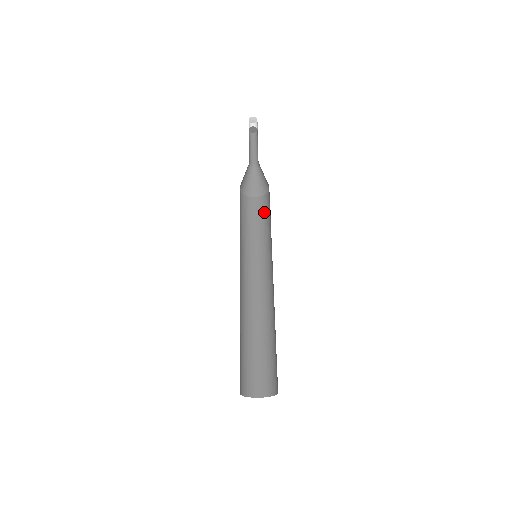
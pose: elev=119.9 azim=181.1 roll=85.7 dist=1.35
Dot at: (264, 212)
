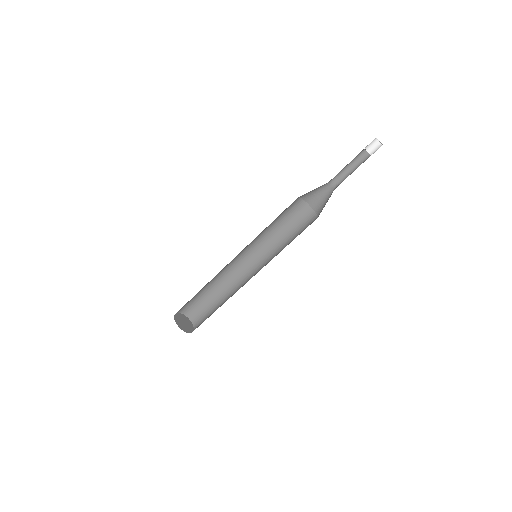
Dot at: (302, 228)
